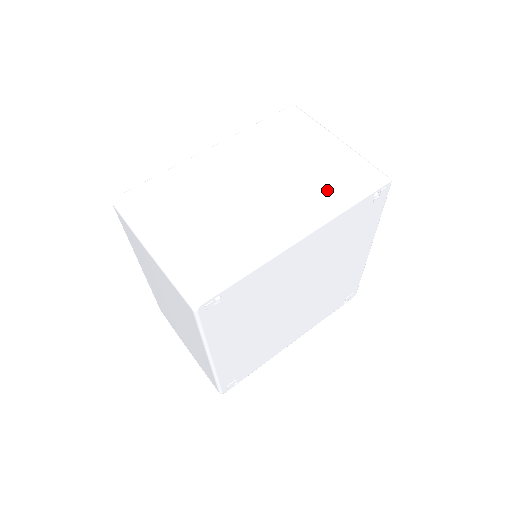
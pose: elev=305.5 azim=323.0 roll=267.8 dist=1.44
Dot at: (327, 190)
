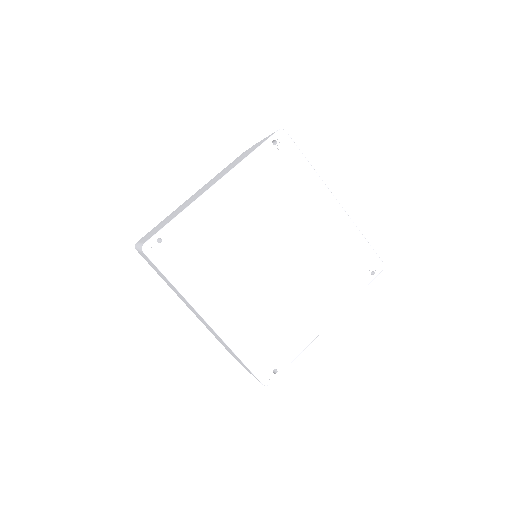
Dot at: (240, 160)
